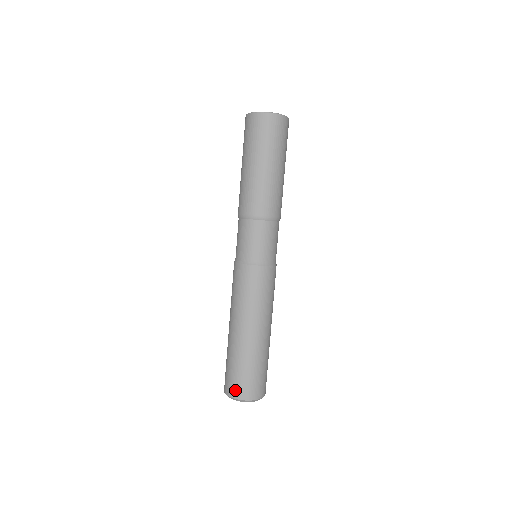
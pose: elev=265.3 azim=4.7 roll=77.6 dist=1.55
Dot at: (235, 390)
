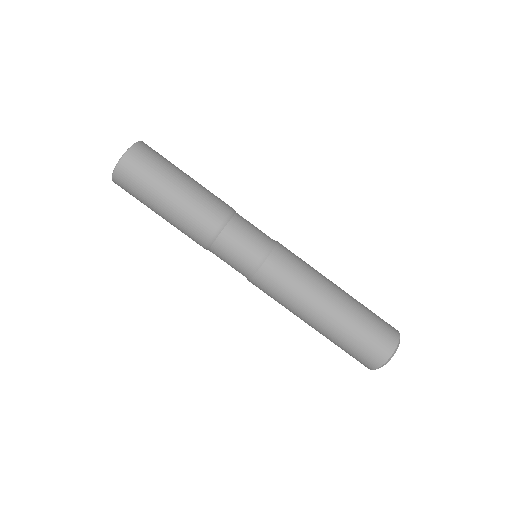
Dot at: (370, 362)
